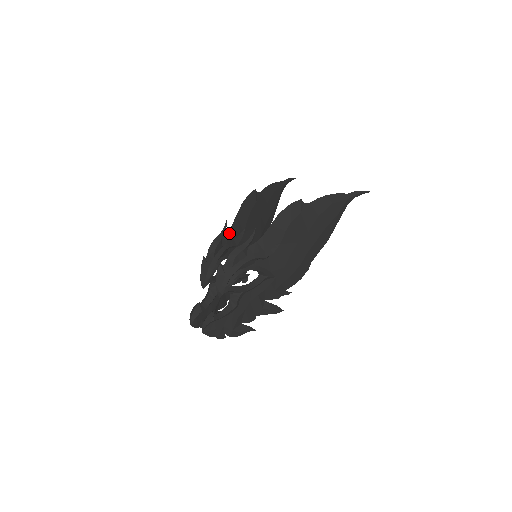
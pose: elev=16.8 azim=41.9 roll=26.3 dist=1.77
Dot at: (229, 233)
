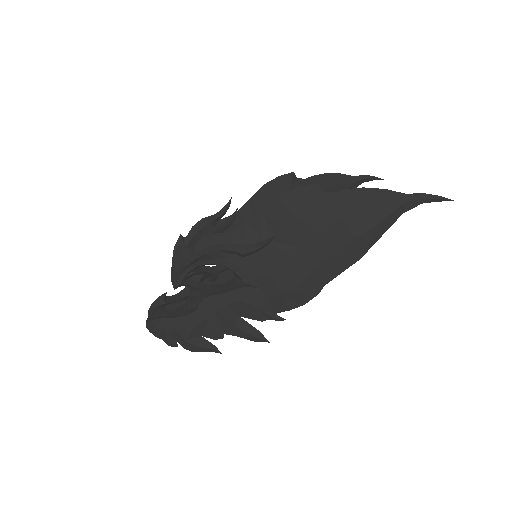
Dot at: occluded
